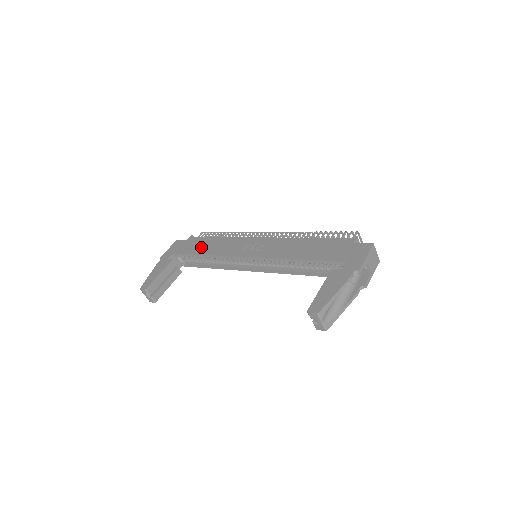
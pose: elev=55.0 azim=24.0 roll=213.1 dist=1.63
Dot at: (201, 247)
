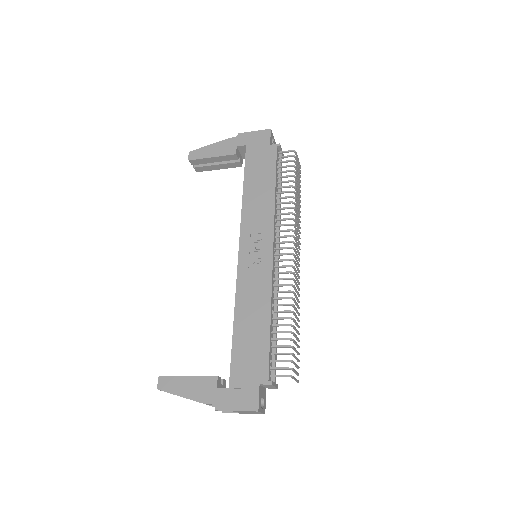
Dot at: (256, 177)
